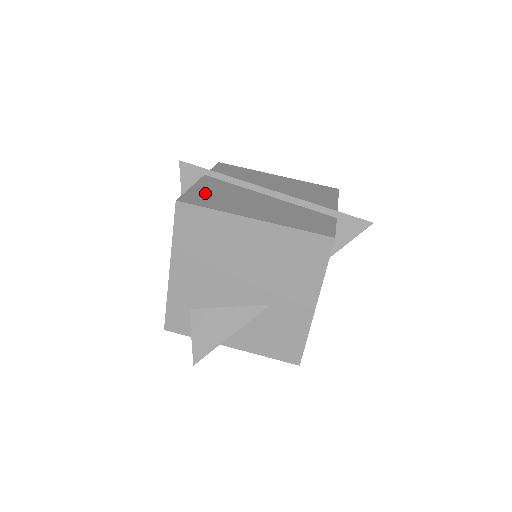
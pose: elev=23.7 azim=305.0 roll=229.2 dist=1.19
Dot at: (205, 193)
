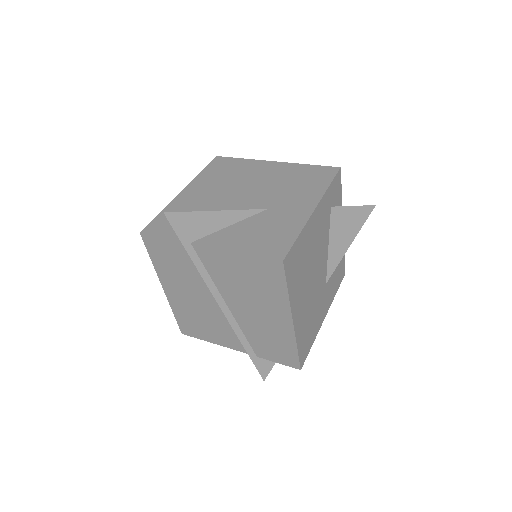
Dot at: occluded
